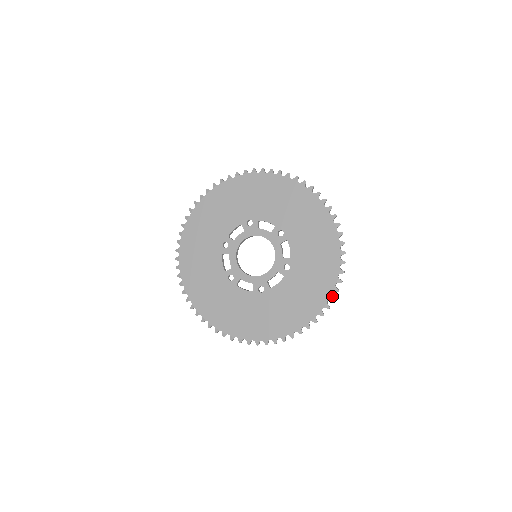
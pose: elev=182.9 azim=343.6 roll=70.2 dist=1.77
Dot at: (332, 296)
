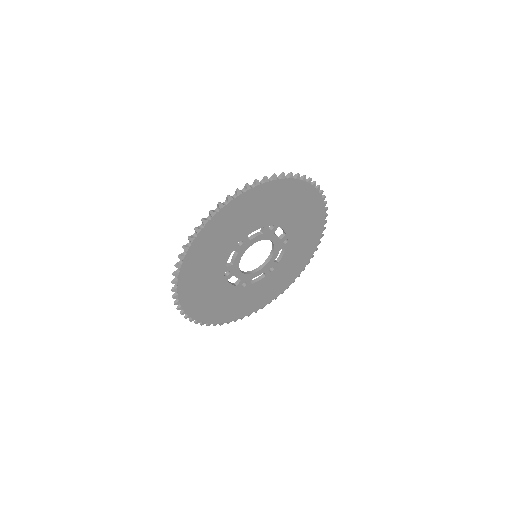
Dot at: (324, 228)
